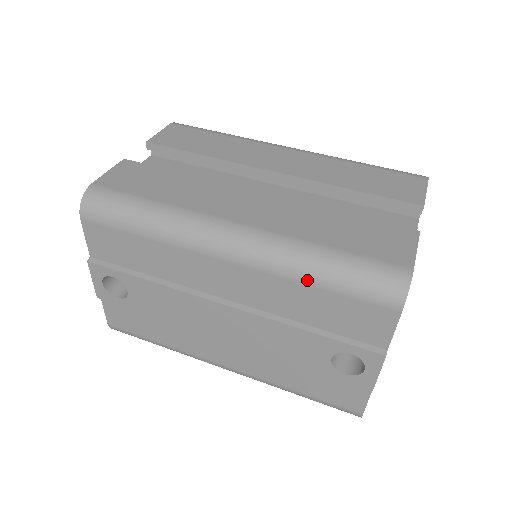
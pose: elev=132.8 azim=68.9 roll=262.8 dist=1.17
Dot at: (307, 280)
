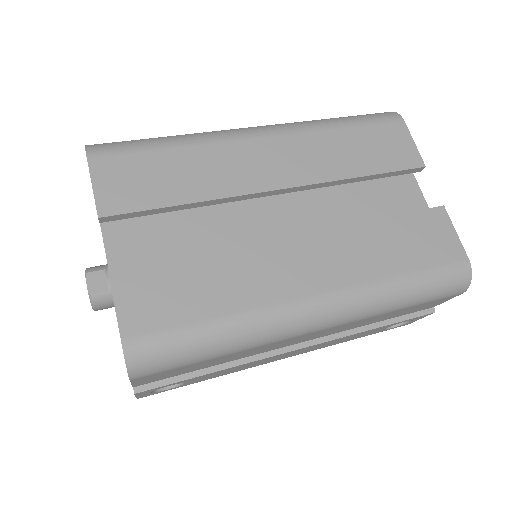
Dot at: (393, 310)
